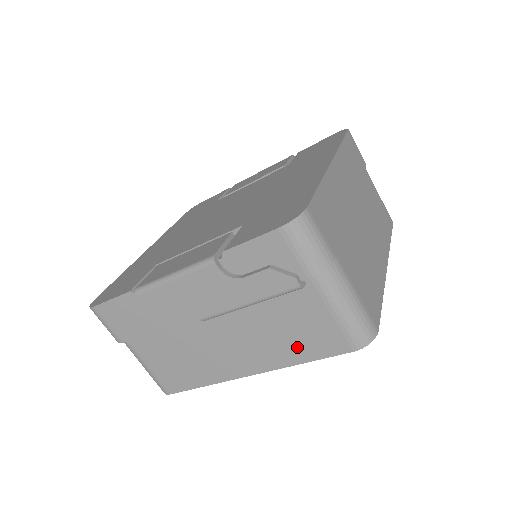
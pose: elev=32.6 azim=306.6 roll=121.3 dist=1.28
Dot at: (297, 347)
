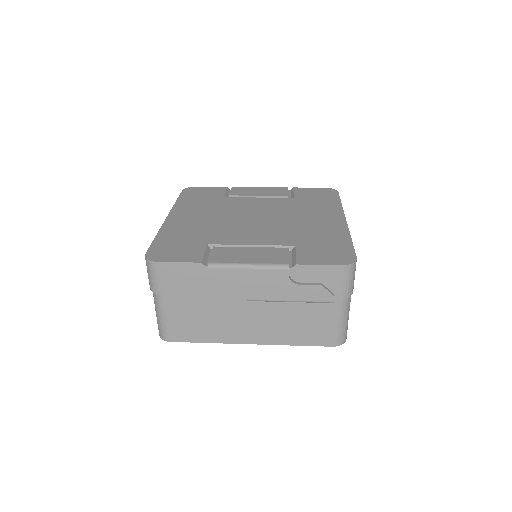
Dot at: (299, 335)
